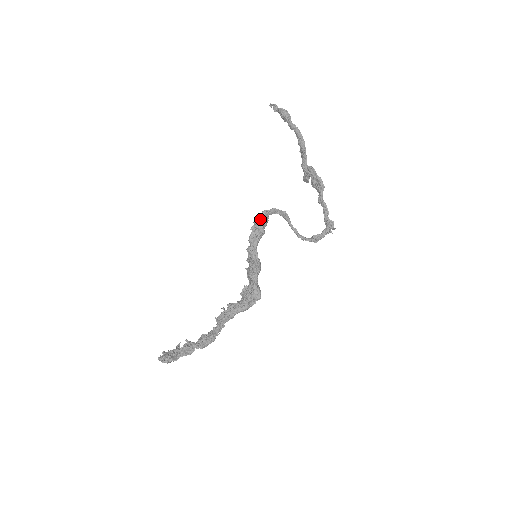
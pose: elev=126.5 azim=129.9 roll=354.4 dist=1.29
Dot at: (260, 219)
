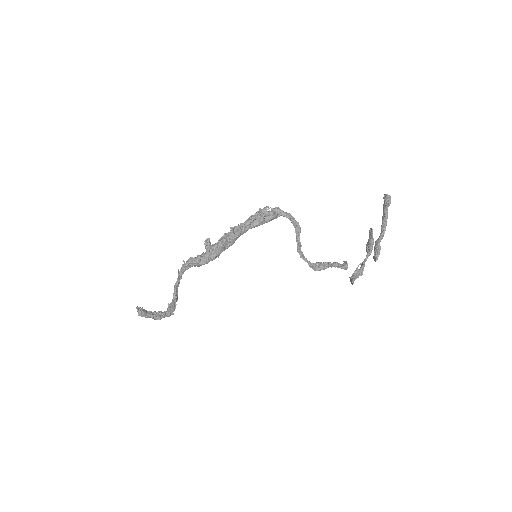
Dot at: (266, 207)
